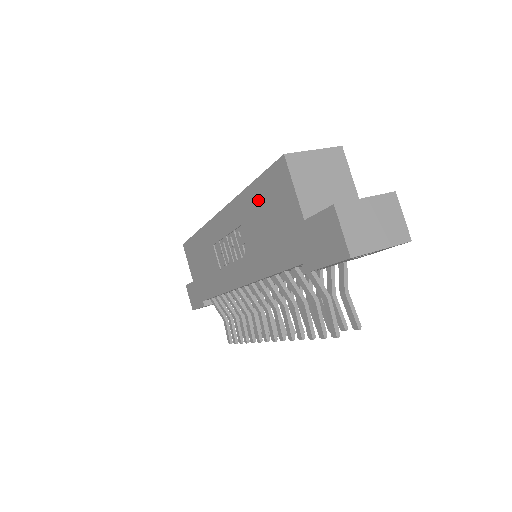
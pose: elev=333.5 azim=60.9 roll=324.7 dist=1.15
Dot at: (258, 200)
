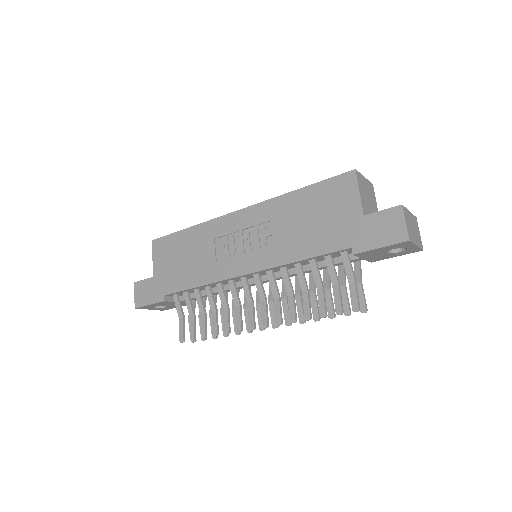
Dot at: (307, 200)
